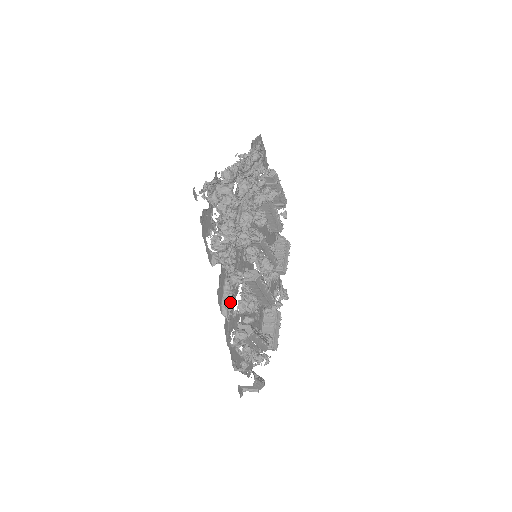
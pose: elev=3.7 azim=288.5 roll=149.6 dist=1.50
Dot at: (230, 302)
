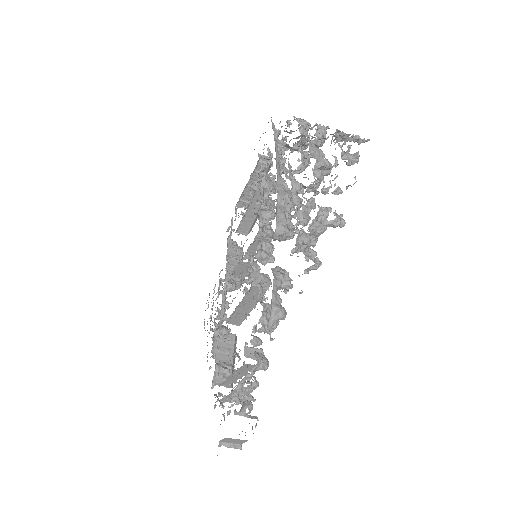
Dot at: (284, 312)
